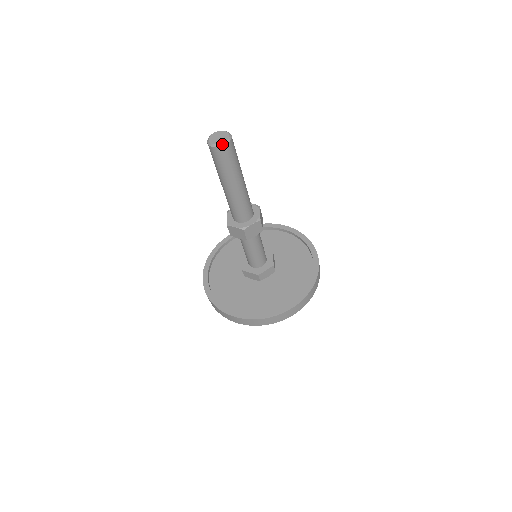
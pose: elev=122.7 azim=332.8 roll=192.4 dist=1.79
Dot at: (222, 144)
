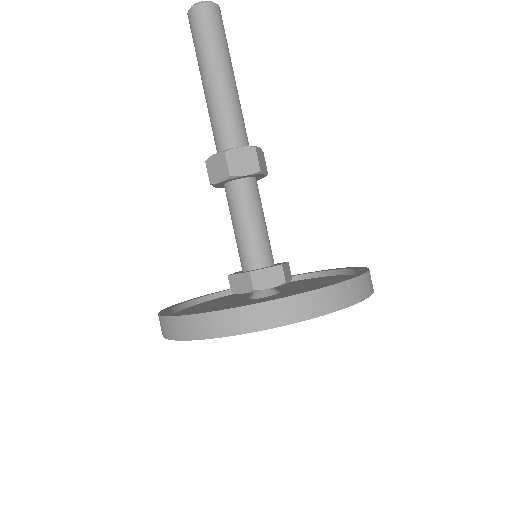
Dot at: (202, 2)
